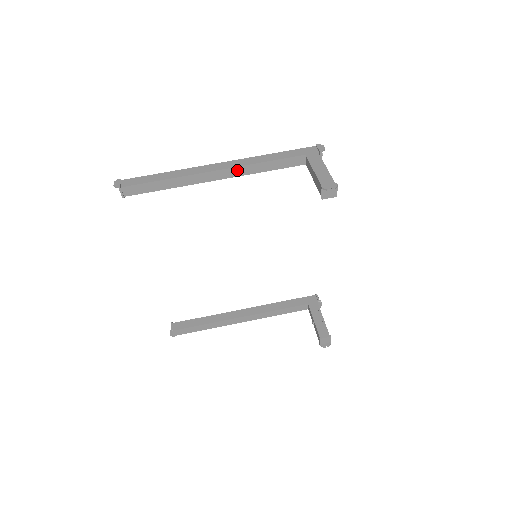
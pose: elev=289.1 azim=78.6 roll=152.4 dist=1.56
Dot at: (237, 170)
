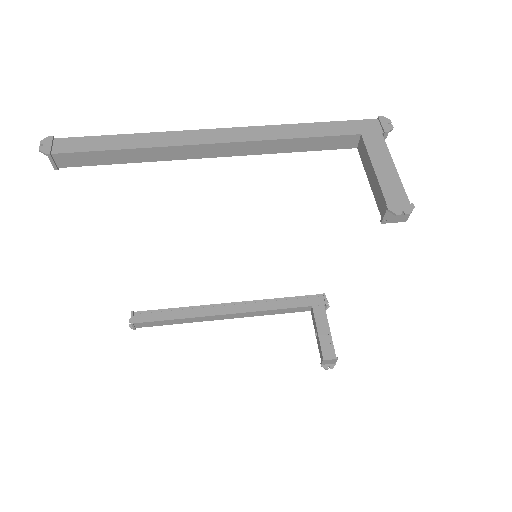
Dot at: (248, 146)
